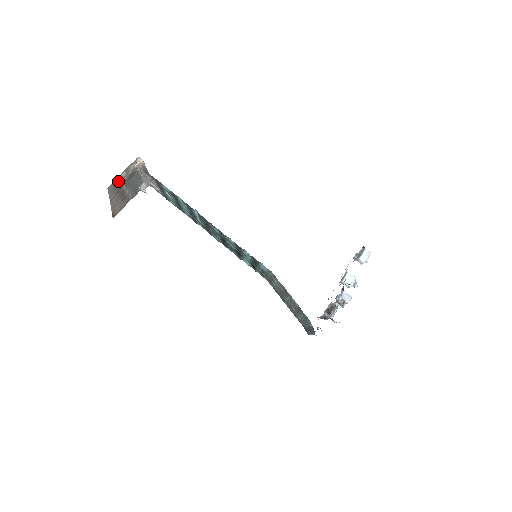
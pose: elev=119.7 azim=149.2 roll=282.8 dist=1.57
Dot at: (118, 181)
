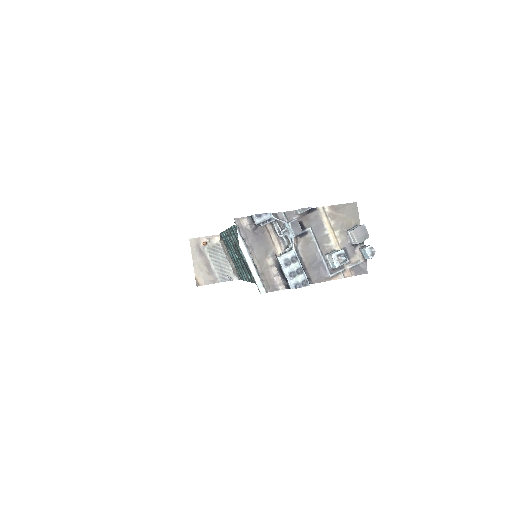
Dot at: (202, 243)
